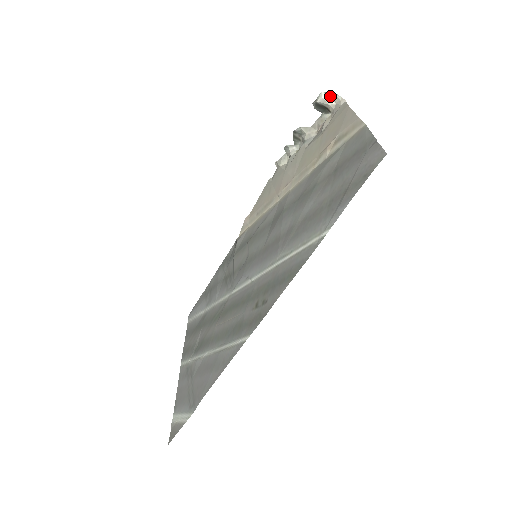
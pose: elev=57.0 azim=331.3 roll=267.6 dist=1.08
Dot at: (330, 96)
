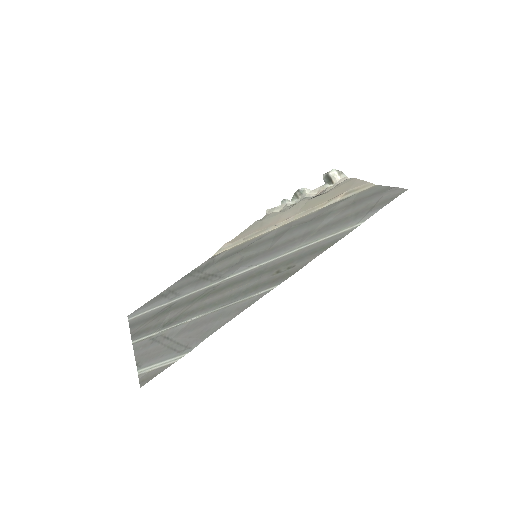
Dot at: (339, 173)
